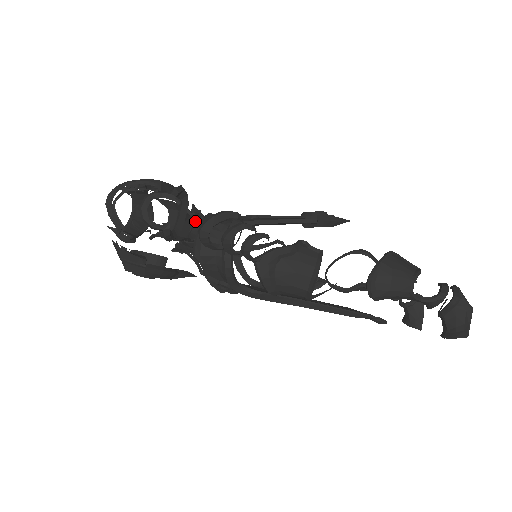
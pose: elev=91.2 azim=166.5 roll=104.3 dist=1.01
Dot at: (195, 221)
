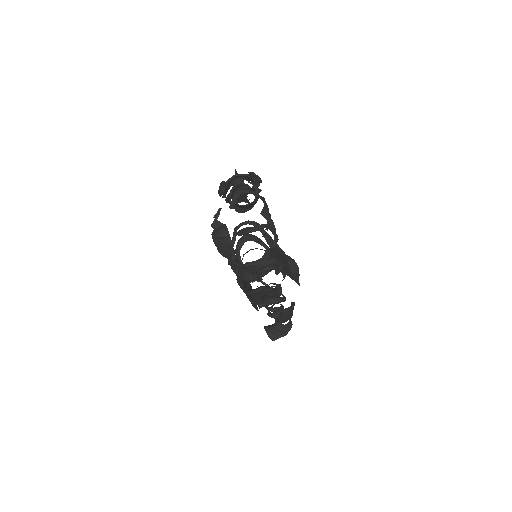
Dot at: occluded
